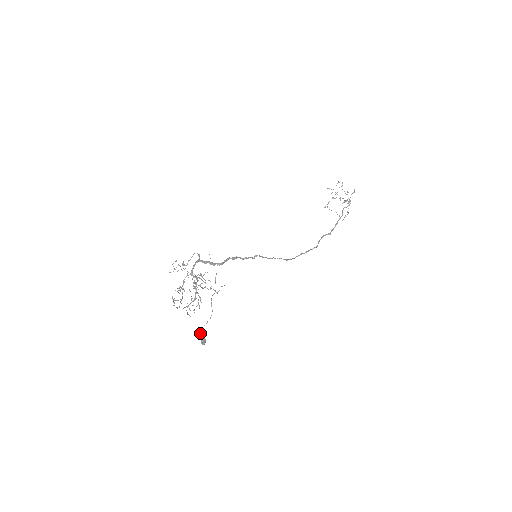
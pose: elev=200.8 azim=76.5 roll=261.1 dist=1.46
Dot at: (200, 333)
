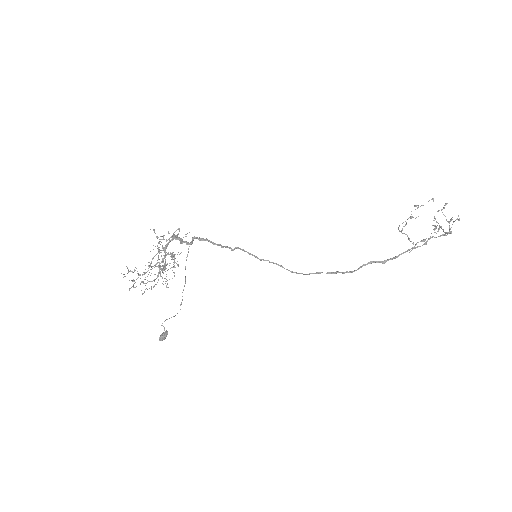
Dot at: (163, 326)
